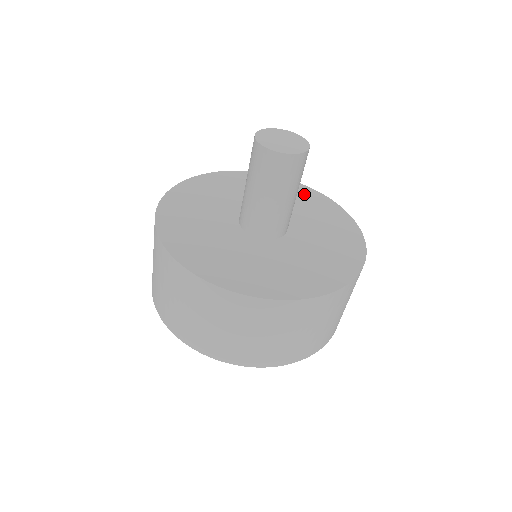
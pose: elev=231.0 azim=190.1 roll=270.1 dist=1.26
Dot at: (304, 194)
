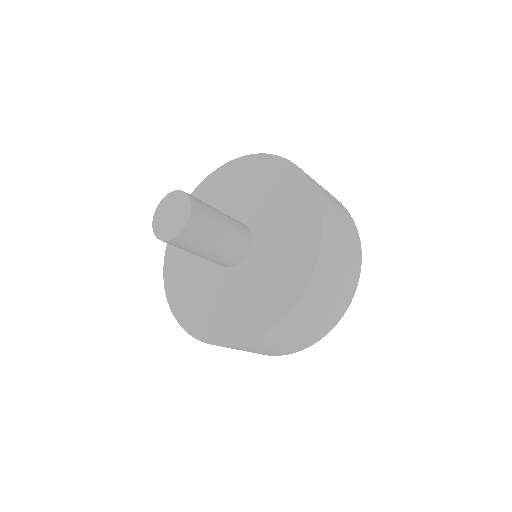
Dot at: (300, 206)
